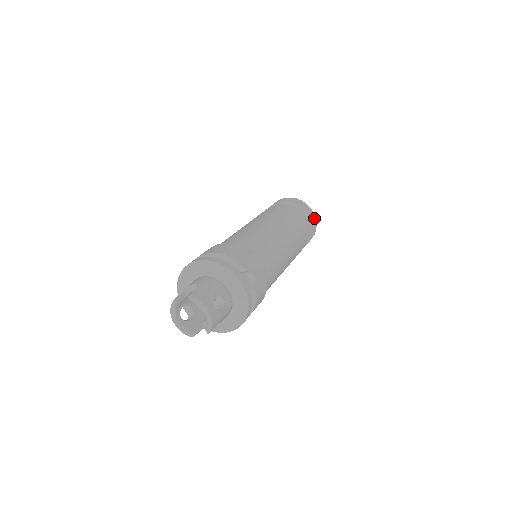
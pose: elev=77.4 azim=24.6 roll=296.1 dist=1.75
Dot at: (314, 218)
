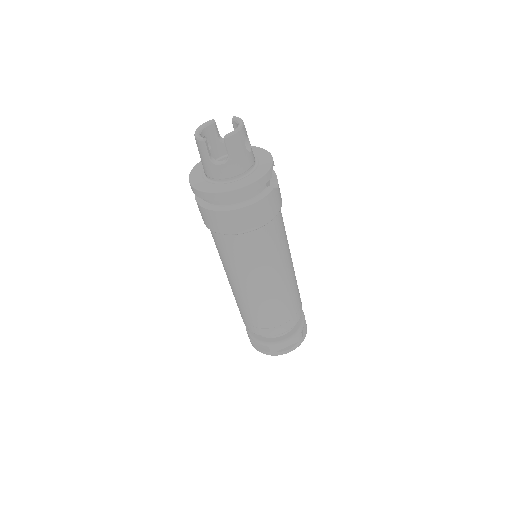
Dot at: (306, 330)
